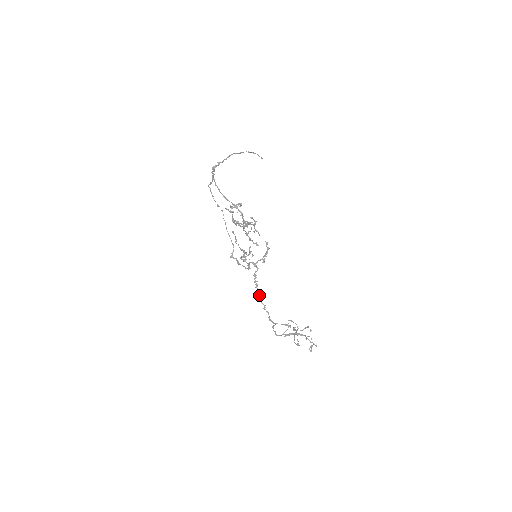
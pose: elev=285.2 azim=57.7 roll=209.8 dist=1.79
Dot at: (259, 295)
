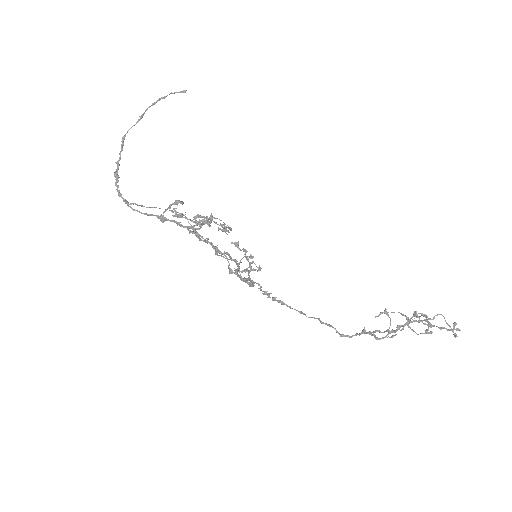
Dot at: occluded
